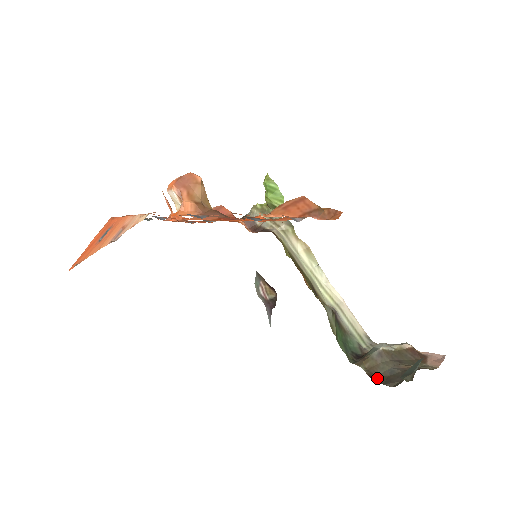
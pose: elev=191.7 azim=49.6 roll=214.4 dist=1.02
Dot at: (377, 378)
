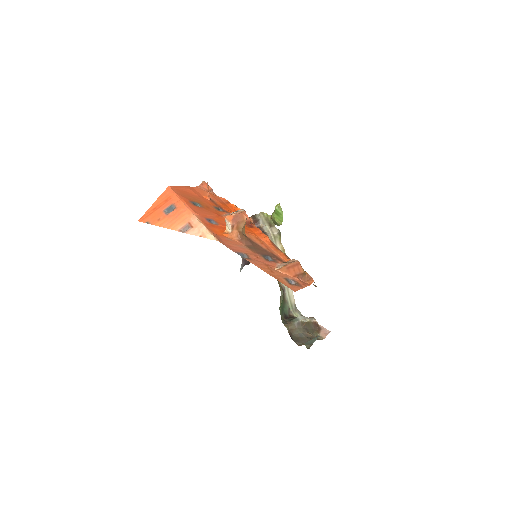
Dot at: (293, 336)
